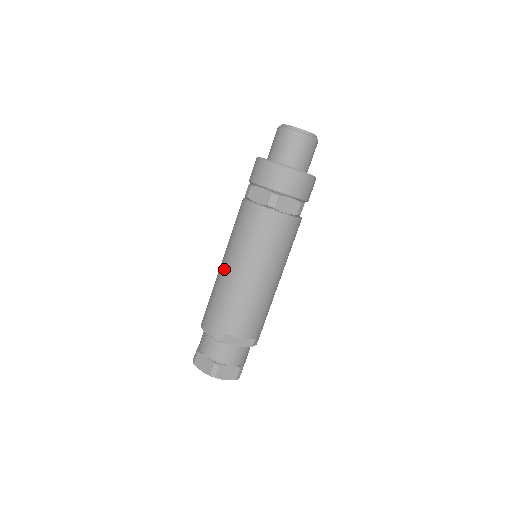
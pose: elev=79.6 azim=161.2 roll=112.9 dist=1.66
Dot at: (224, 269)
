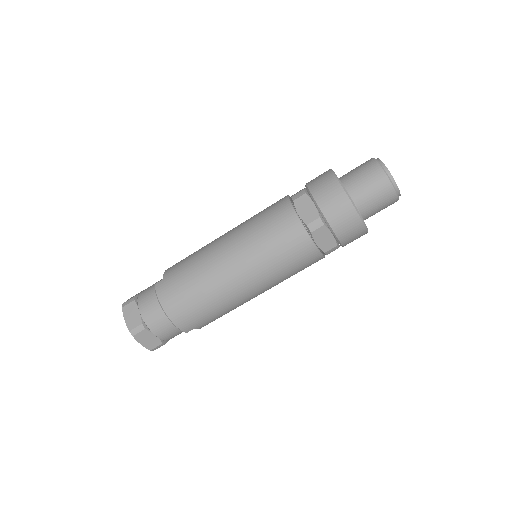
Dot at: (235, 280)
